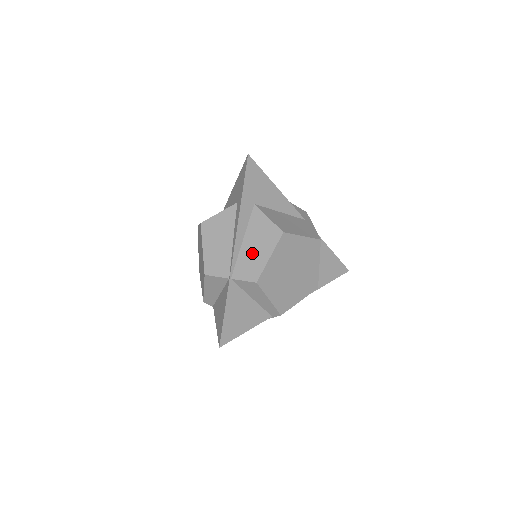
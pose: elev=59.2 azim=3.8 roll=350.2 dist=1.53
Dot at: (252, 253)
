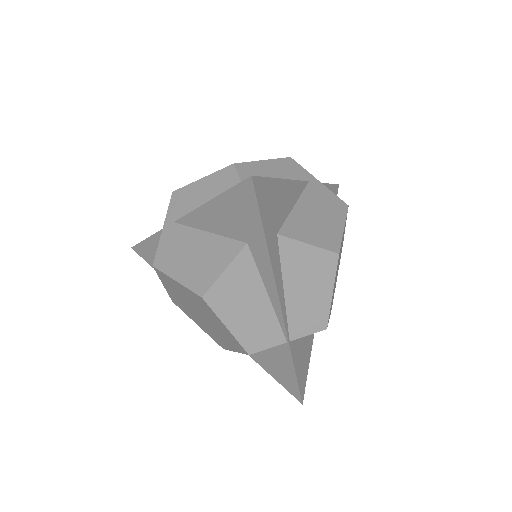
Dot at: (305, 300)
